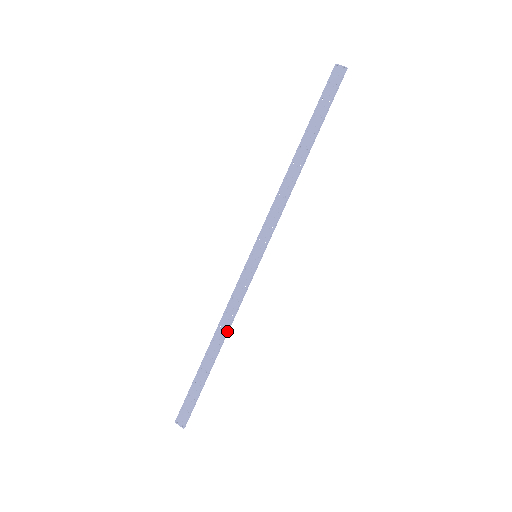
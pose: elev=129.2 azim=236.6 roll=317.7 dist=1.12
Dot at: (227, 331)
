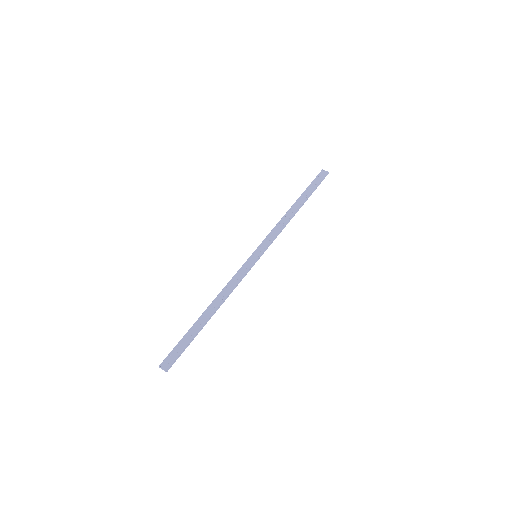
Dot at: (224, 300)
